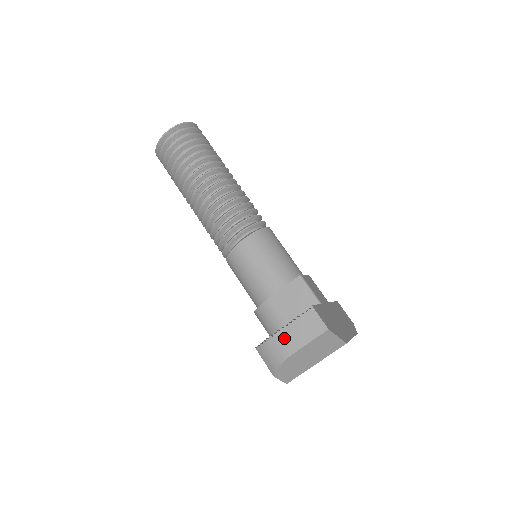
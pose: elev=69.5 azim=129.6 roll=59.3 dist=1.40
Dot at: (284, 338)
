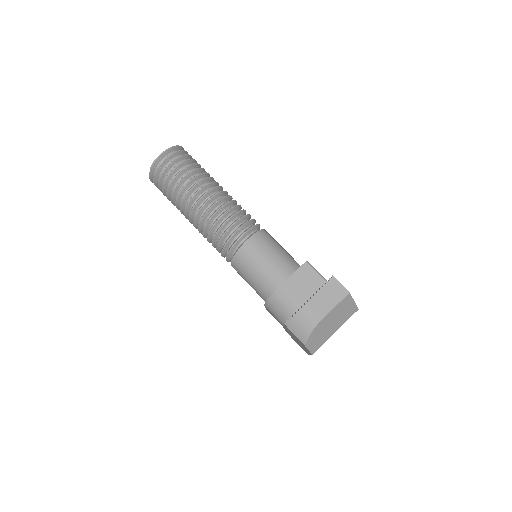
Dot at: (312, 307)
